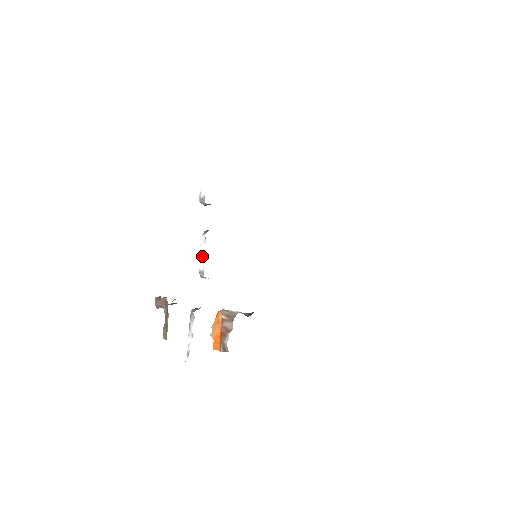
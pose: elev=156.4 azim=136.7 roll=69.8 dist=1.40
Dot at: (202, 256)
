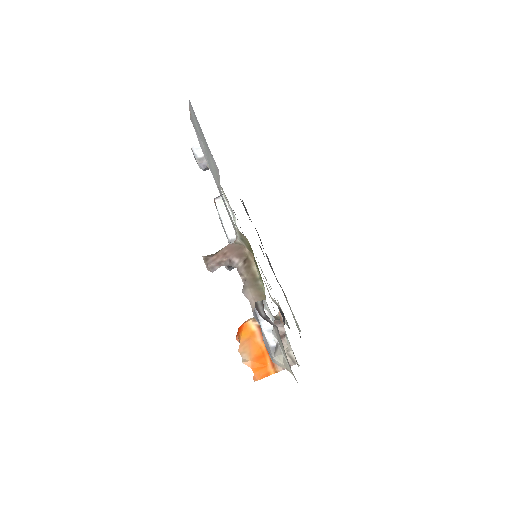
Dot at: (228, 221)
